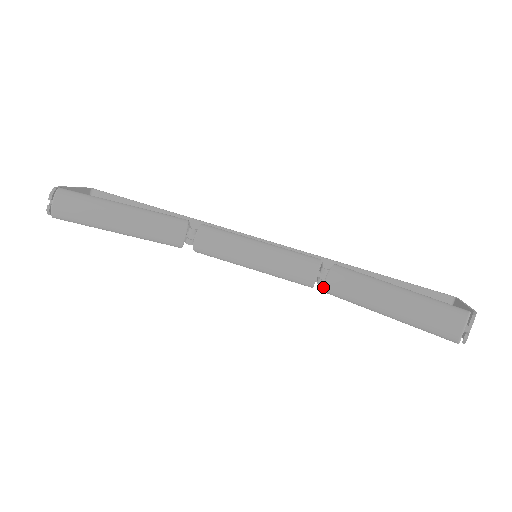
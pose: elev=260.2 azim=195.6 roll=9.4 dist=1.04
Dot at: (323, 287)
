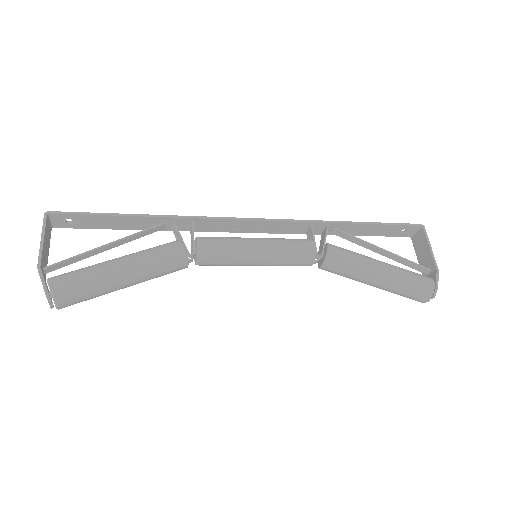
Dot at: occluded
